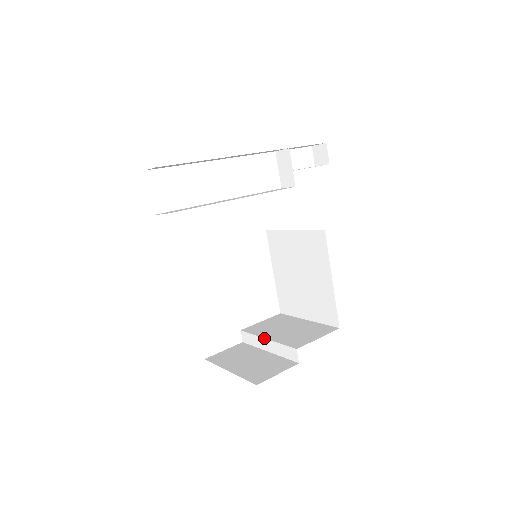
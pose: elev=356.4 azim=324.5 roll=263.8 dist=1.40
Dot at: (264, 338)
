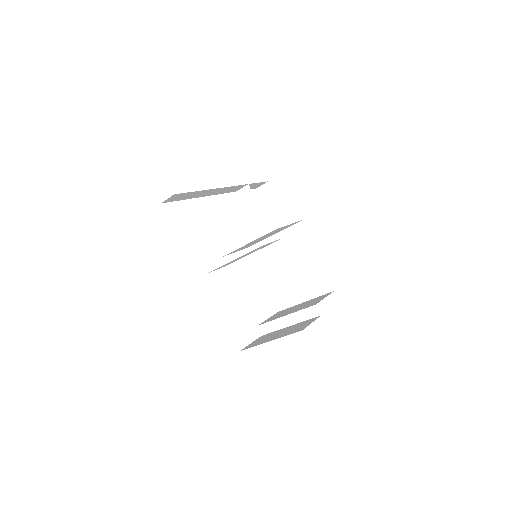
Dot at: (283, 316)
